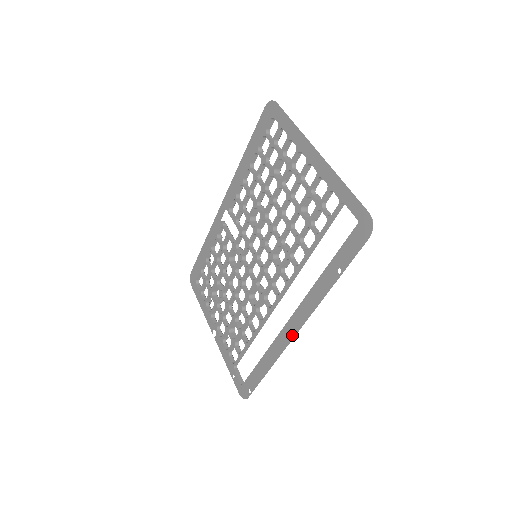
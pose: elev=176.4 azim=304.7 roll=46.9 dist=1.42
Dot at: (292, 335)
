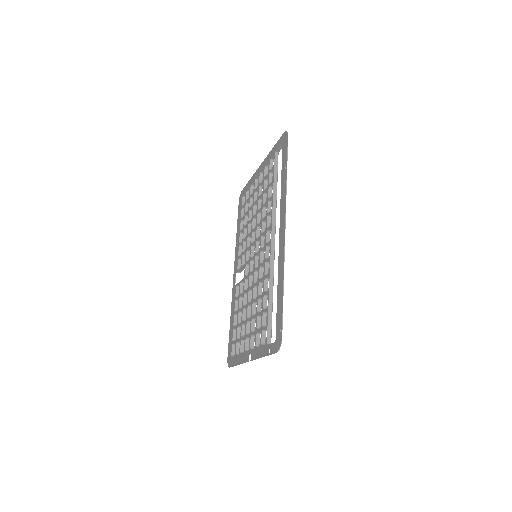
Dot at: (283, 236)
